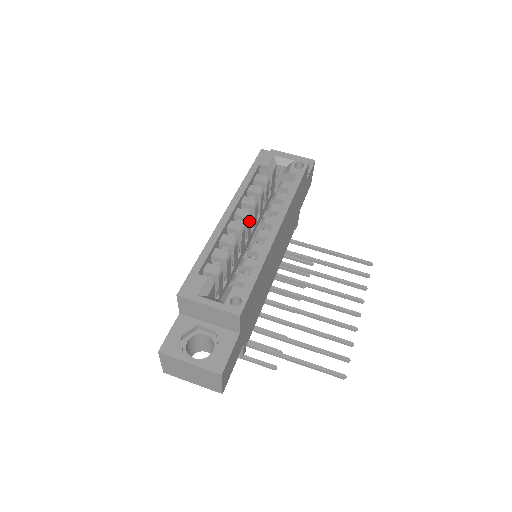
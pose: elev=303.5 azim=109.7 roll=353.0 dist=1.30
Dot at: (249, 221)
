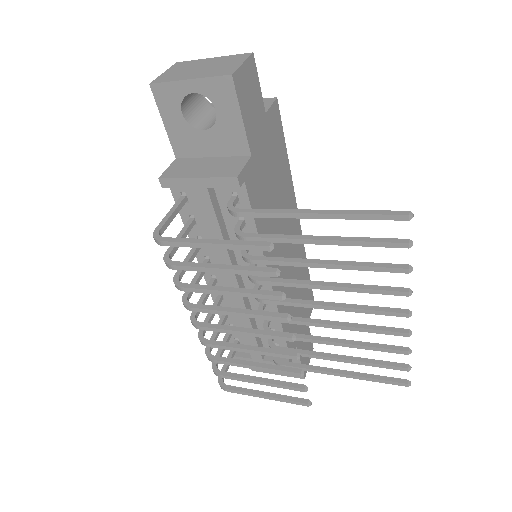
Dot at: occluded
